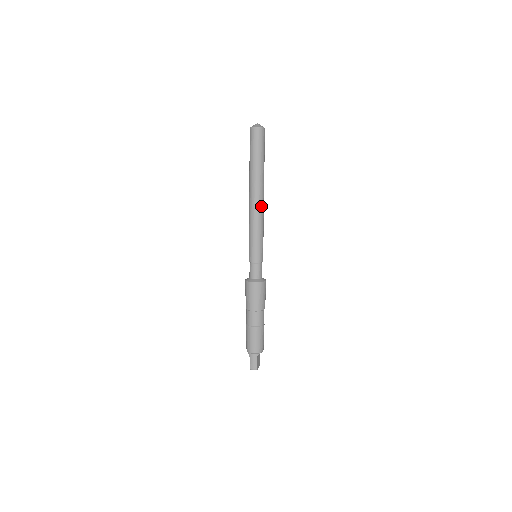
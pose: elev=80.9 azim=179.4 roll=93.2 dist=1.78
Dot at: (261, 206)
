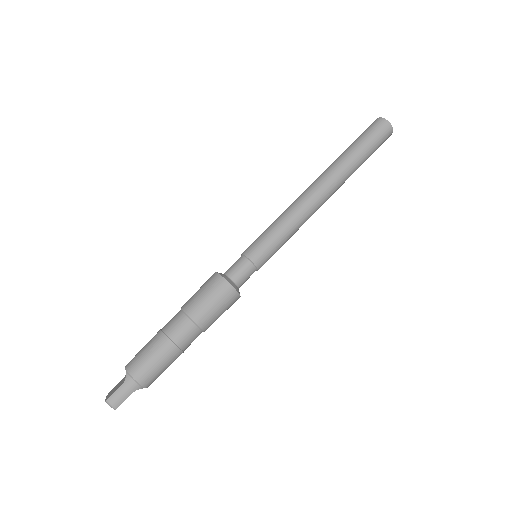
Dot at: (319, 207)
